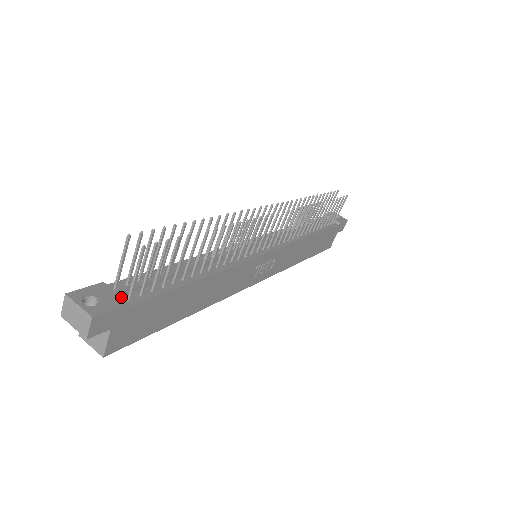
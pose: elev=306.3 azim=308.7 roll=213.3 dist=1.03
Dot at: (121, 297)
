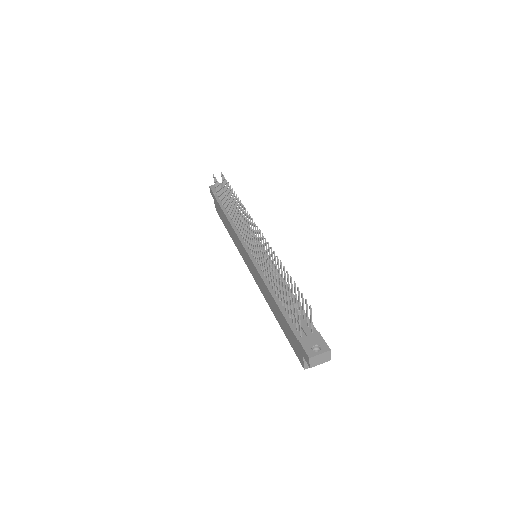
Dot at: (314, 334)
